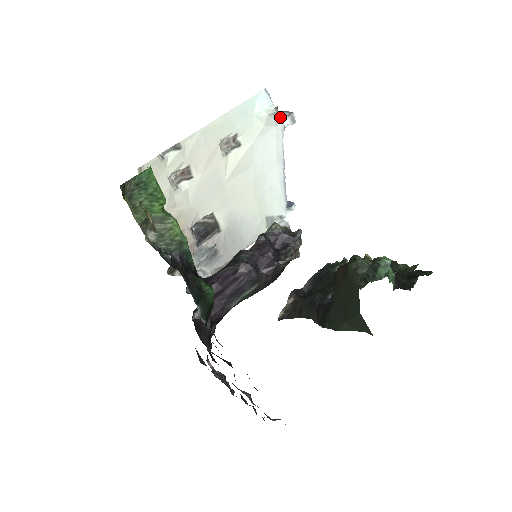
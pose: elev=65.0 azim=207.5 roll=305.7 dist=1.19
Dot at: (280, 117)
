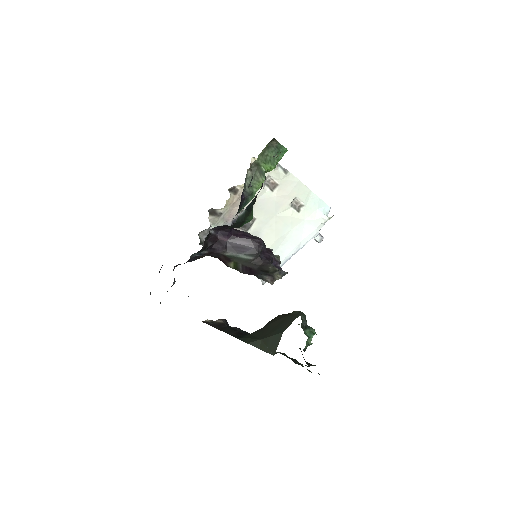
Dot at: occluded
